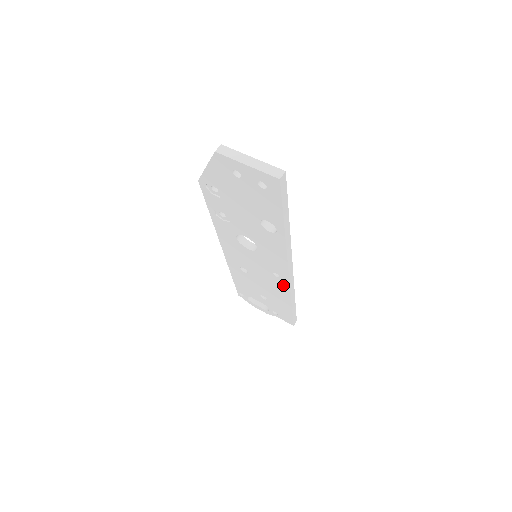
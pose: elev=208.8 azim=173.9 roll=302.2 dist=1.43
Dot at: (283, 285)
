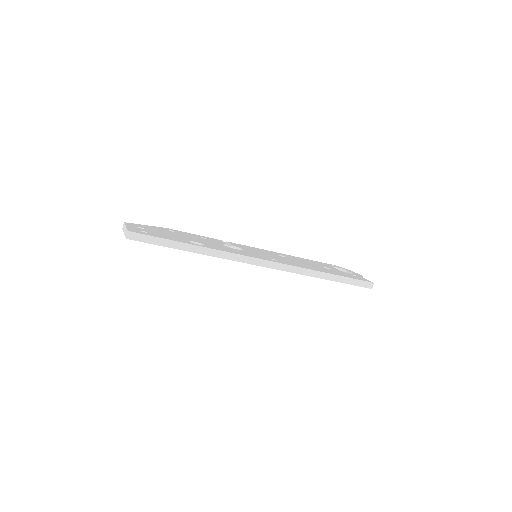
Dot at: occluded
